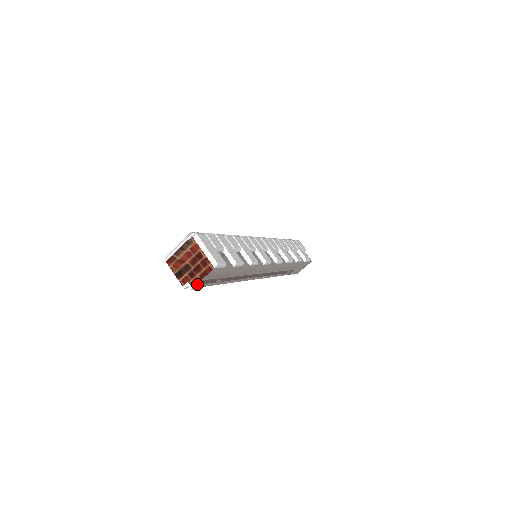
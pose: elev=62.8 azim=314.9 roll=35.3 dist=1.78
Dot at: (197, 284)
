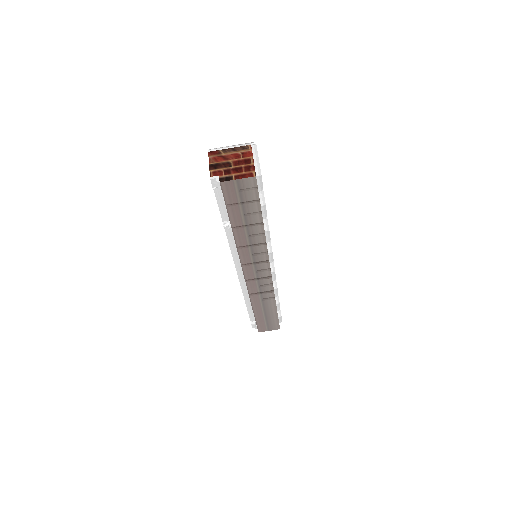
Dot at: (227, 182)
